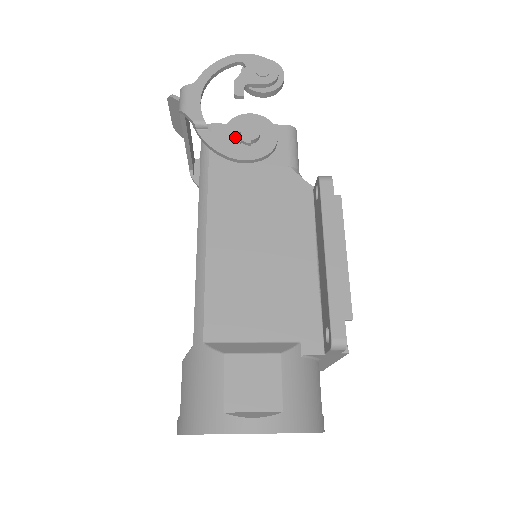
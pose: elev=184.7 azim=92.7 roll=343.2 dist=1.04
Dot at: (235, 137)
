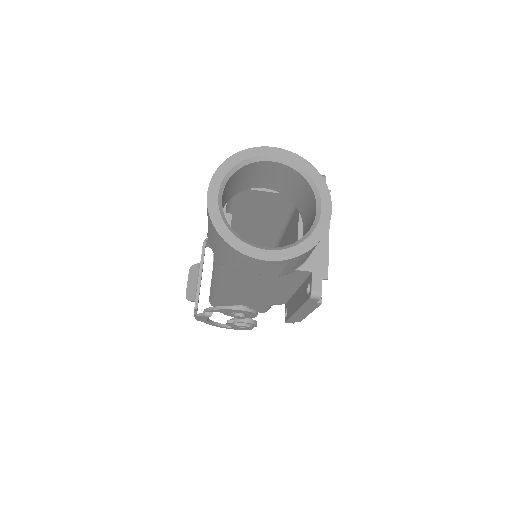
Dot at: occluded
